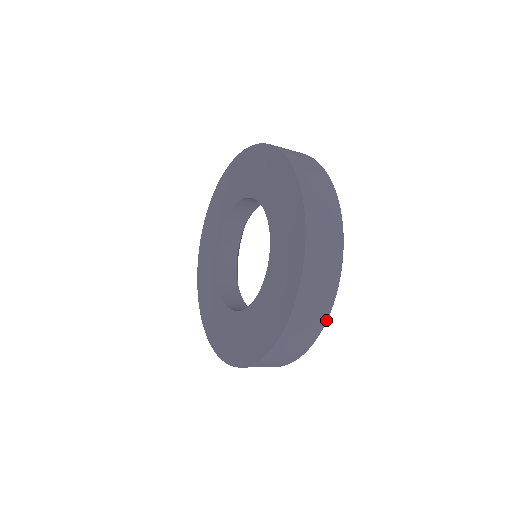
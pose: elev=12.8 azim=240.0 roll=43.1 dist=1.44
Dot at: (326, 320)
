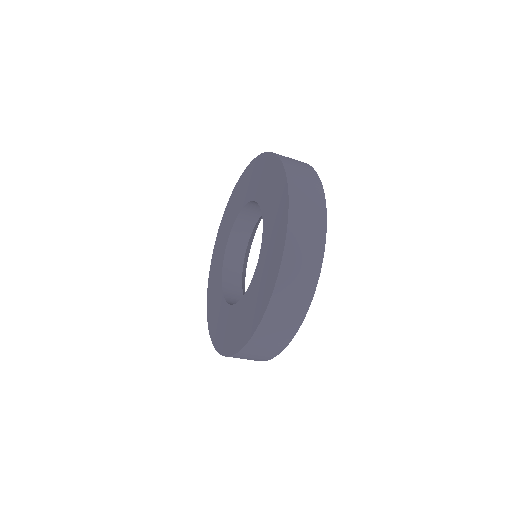
Dot at: (269, 359)
